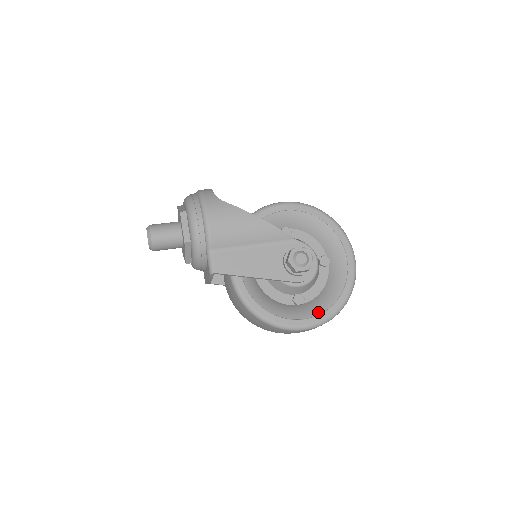
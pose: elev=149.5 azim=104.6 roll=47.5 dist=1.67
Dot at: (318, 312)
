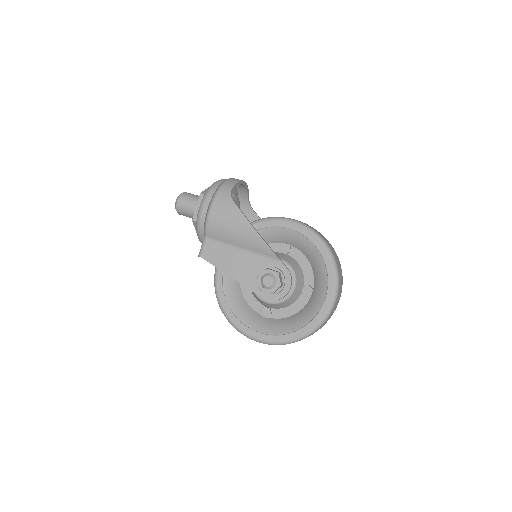
Dot at: (272, 332)
